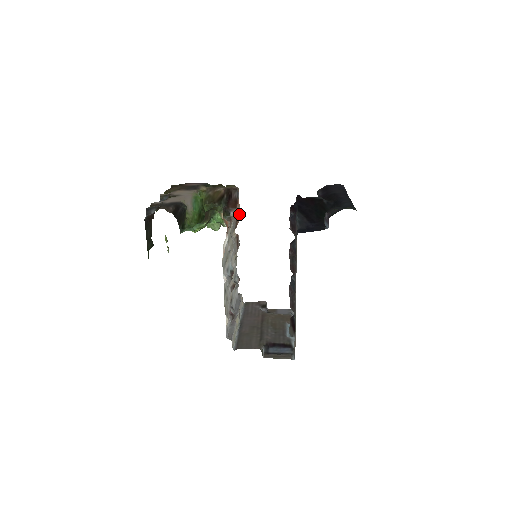
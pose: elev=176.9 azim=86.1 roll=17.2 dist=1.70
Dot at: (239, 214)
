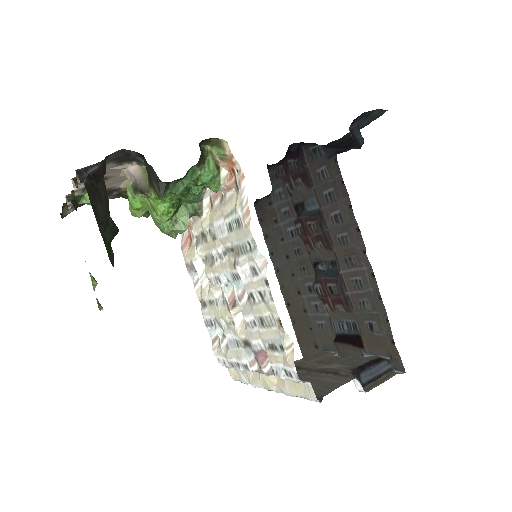
Dot at: occluded
